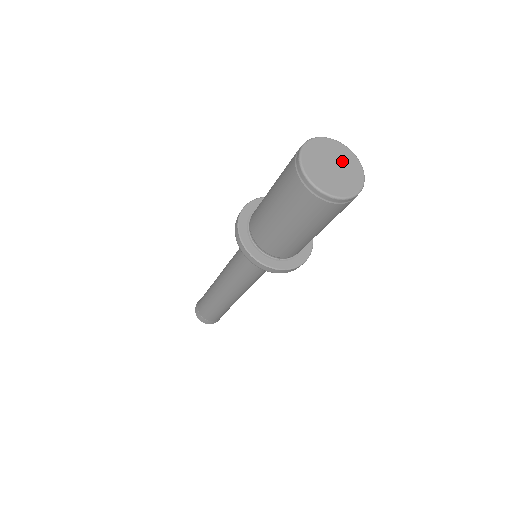
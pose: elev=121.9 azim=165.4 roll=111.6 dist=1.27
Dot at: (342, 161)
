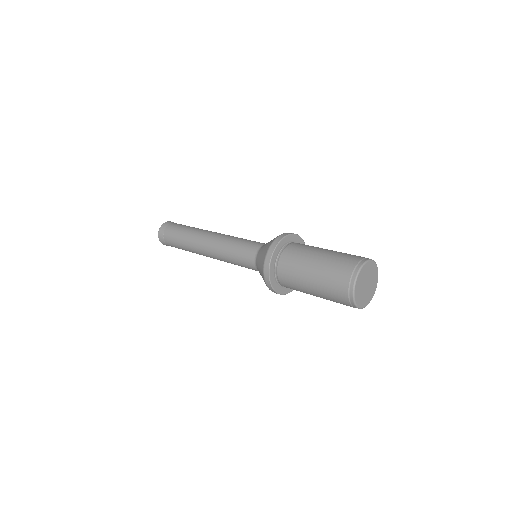
Dot at: (372, 280)
